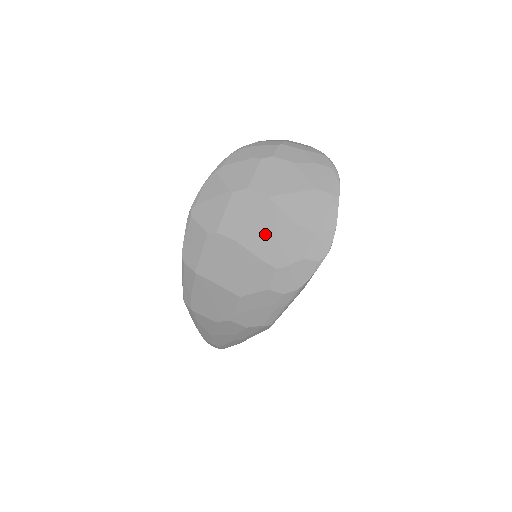
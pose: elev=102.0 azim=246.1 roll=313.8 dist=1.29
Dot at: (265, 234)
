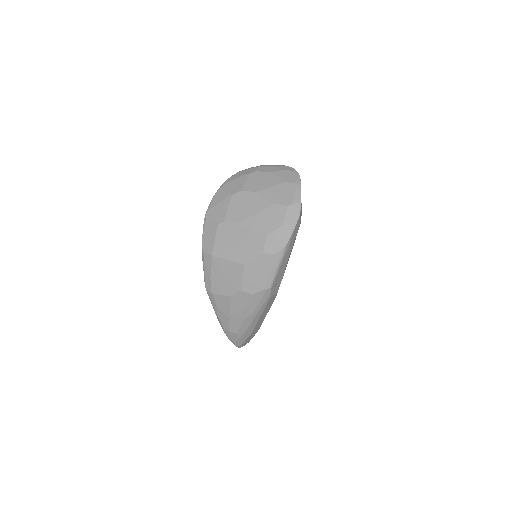
Dot at: (256, 215)
